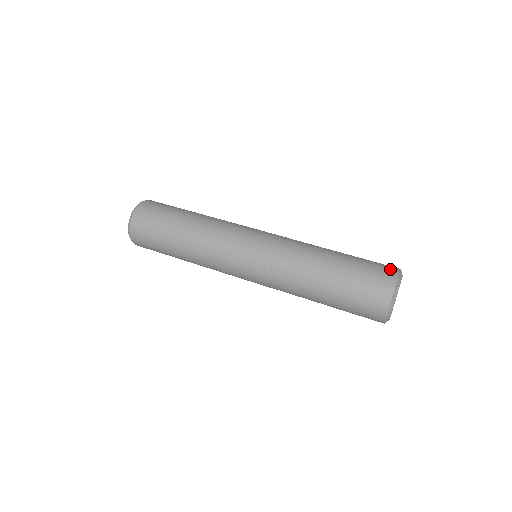
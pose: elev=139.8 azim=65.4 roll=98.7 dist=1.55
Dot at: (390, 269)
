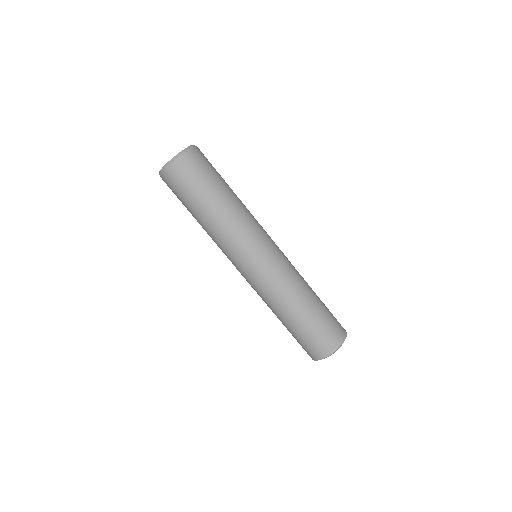
Dot at: (325, 350)
